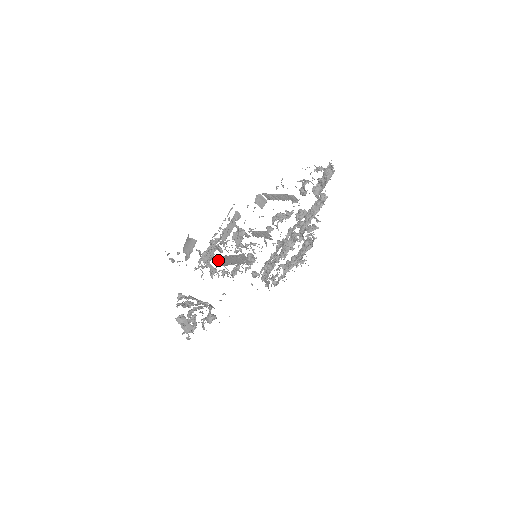
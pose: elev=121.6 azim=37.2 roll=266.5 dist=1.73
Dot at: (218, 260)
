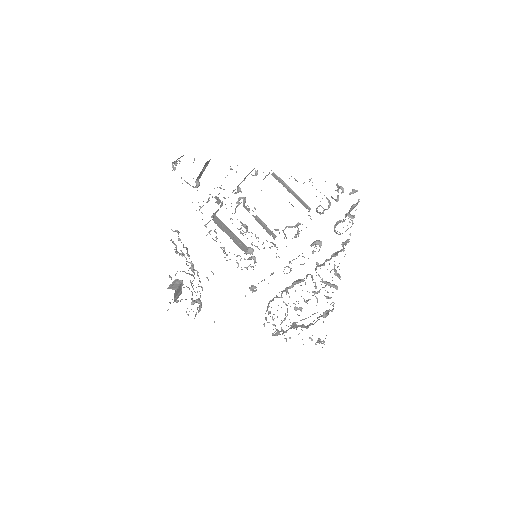
Dot at: (217, 220)
